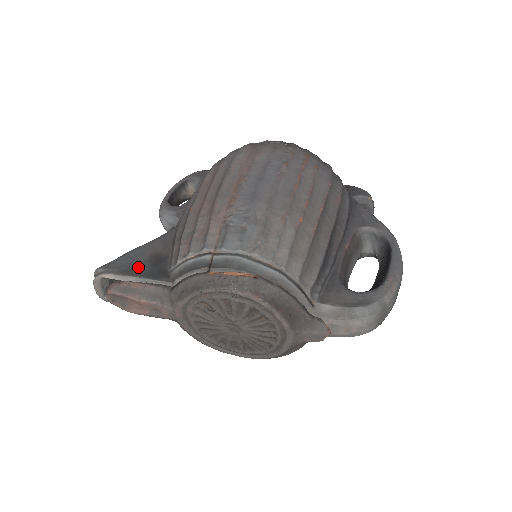
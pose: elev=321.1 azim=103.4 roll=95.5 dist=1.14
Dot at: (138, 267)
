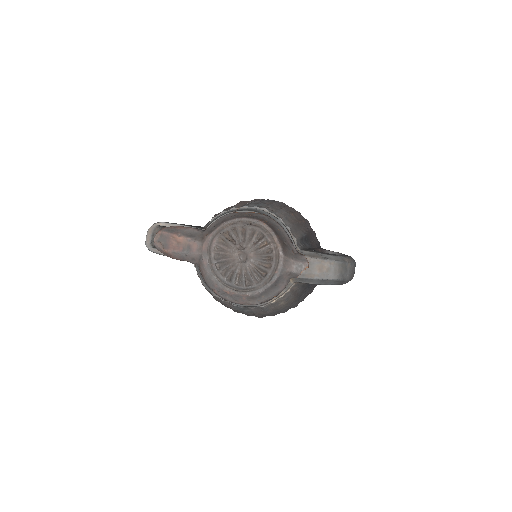
Dot at: (183, 224)
